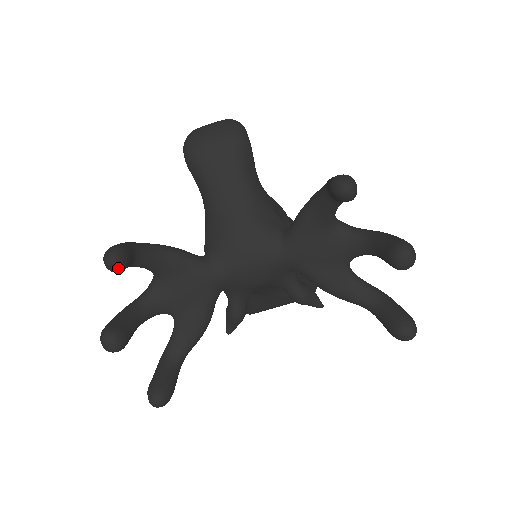
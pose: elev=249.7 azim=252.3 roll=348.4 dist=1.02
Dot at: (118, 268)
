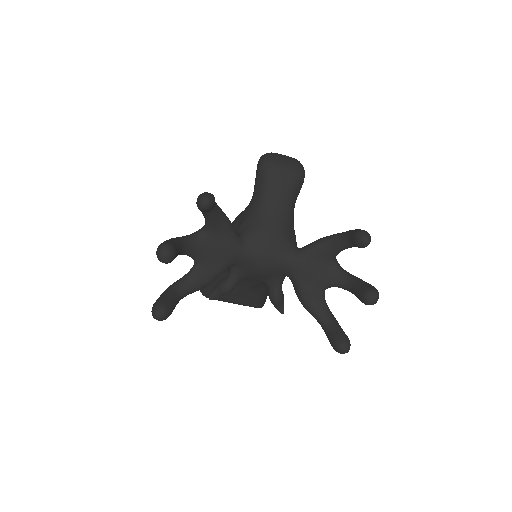
Dot at: (206, 208)
